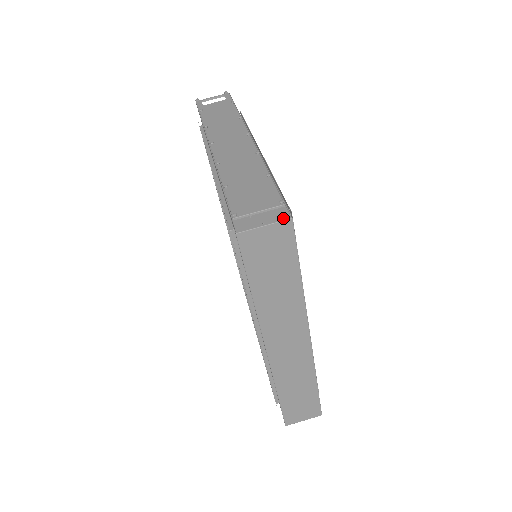
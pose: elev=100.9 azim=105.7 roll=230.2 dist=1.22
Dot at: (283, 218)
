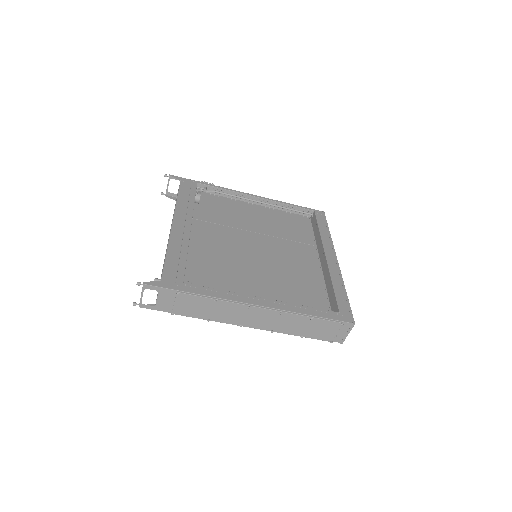
Dot at: (352, 327)
